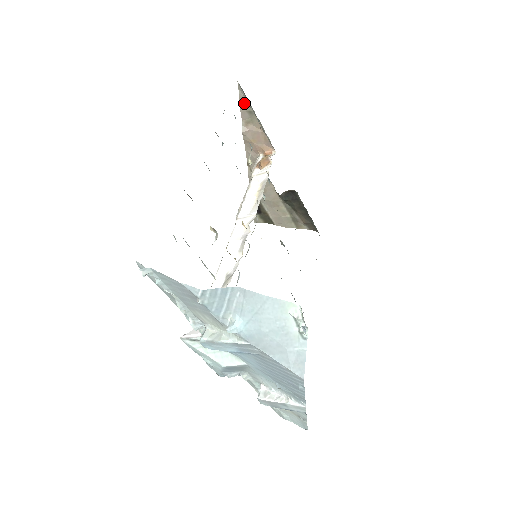
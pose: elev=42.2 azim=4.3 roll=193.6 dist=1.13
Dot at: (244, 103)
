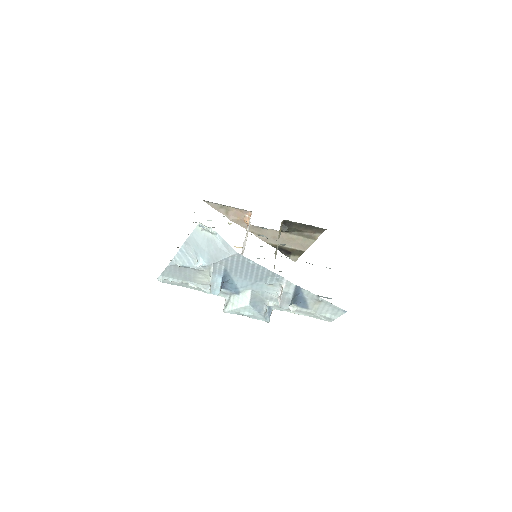
Dot at: (215, 206)
